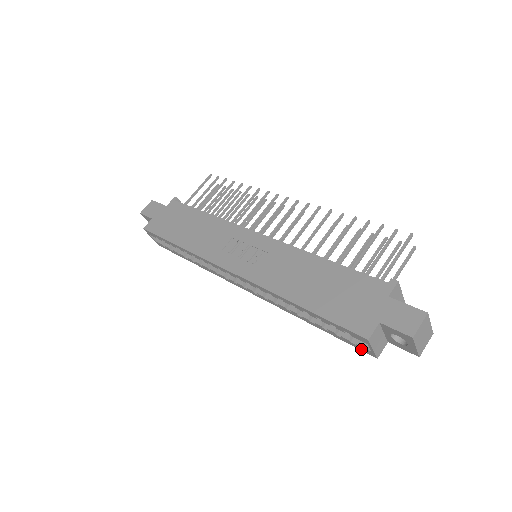
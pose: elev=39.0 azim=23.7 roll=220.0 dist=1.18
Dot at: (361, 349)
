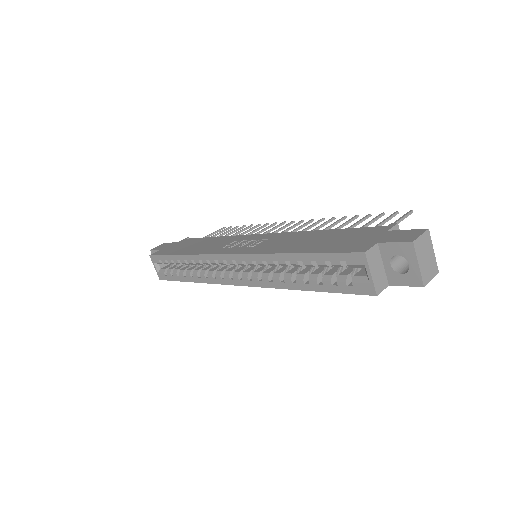
Dot at: (359, 291)
